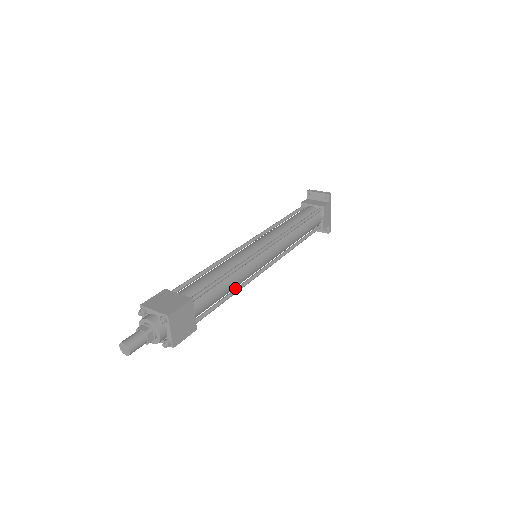
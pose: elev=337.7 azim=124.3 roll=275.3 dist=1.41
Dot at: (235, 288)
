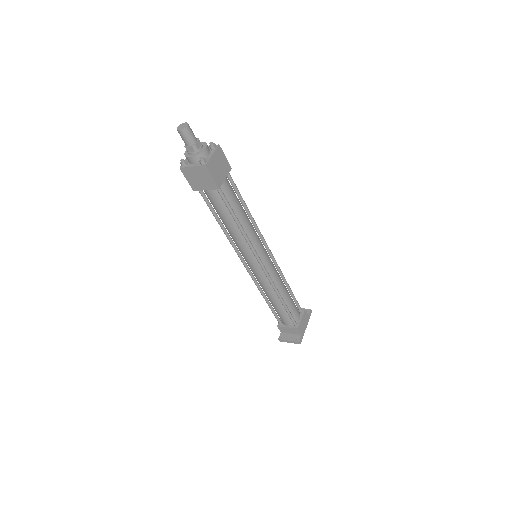
Dot at: (243, 230)
